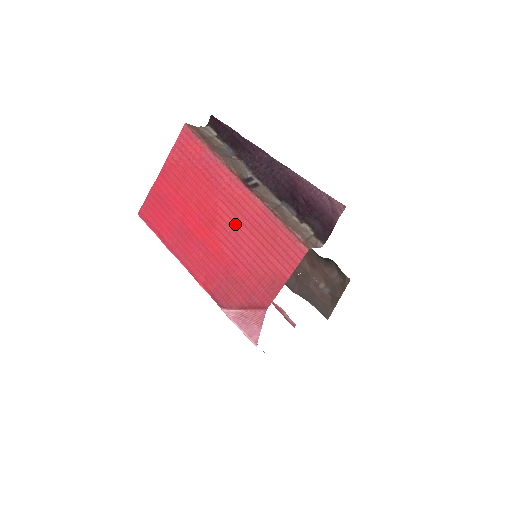
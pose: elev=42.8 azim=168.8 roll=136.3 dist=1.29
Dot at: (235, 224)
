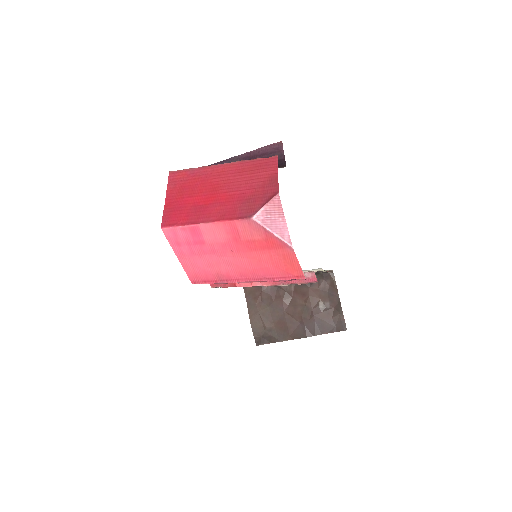
Dot at: (229, 180)
